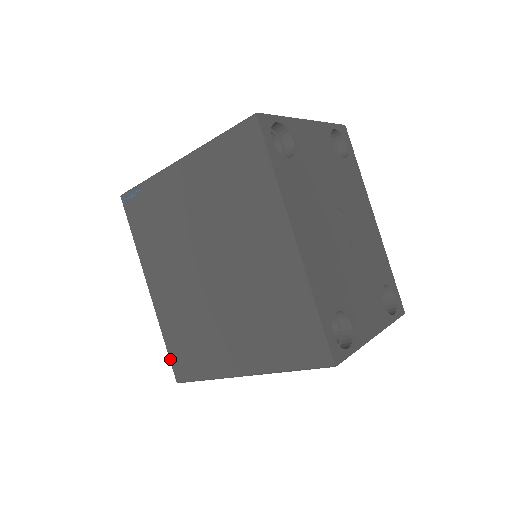
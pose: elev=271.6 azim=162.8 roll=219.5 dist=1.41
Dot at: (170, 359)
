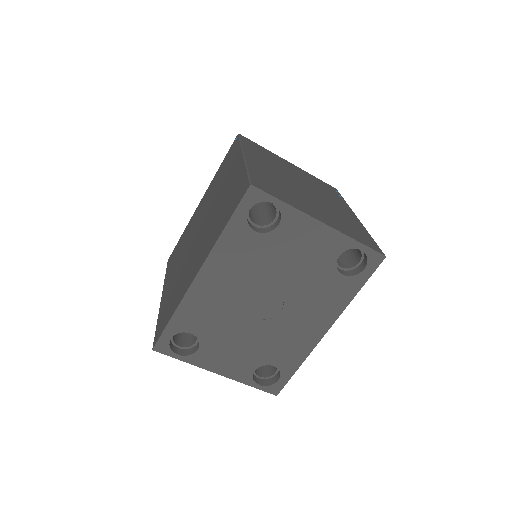
Dot at: occluded
